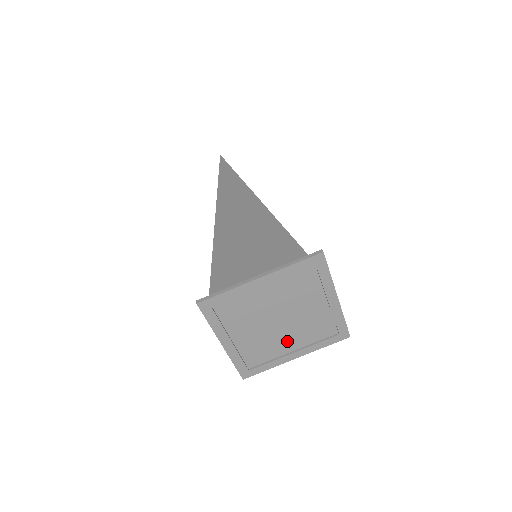
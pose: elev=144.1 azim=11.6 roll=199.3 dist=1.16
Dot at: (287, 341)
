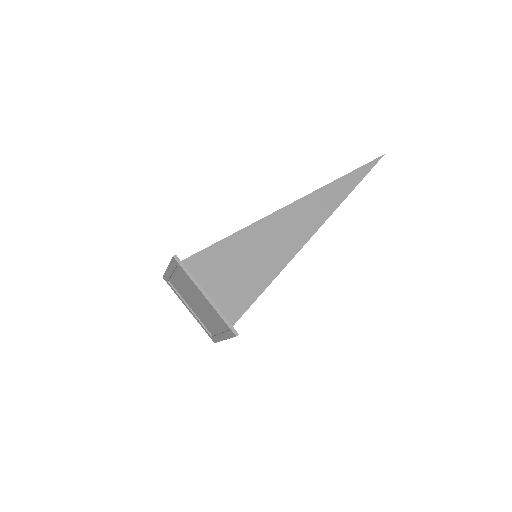
Dot at: (212, 322)
